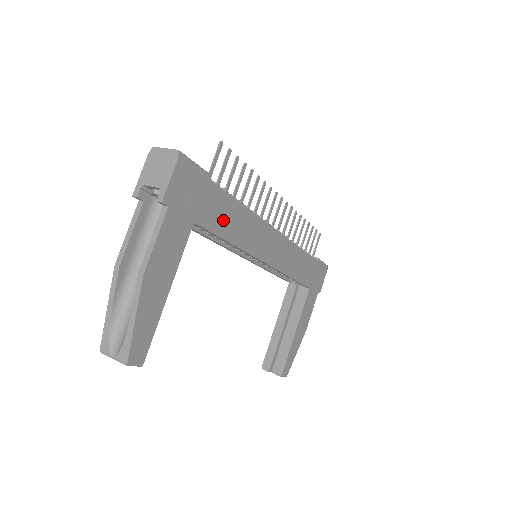
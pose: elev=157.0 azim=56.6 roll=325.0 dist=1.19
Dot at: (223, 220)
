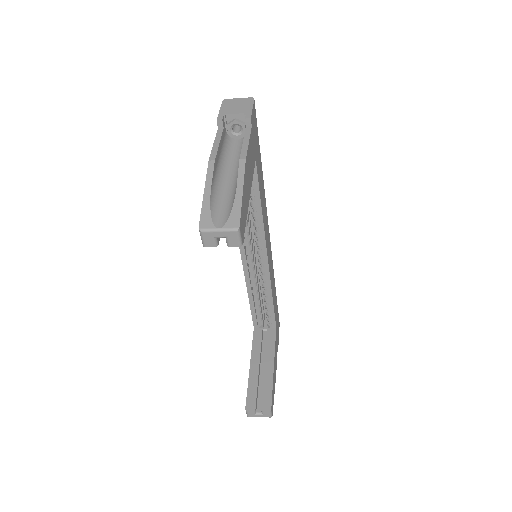
Dot at: (260, 182)
